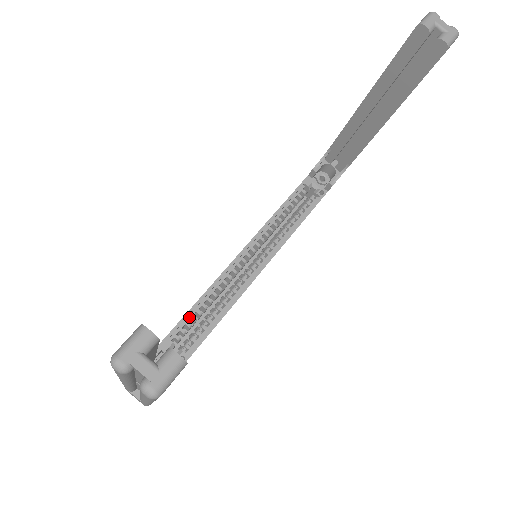
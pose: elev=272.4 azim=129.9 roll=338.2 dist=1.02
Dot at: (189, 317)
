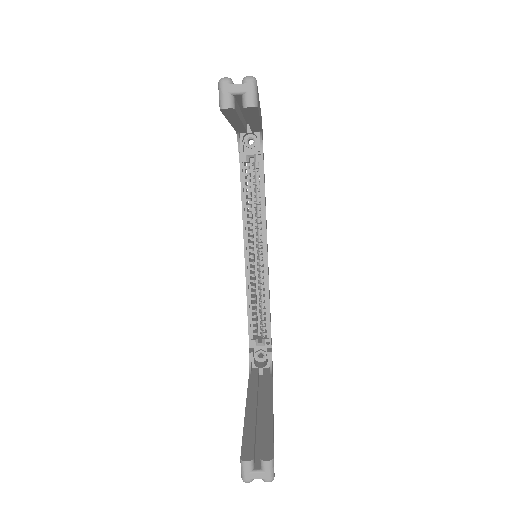
Dot at: (251, 318)
